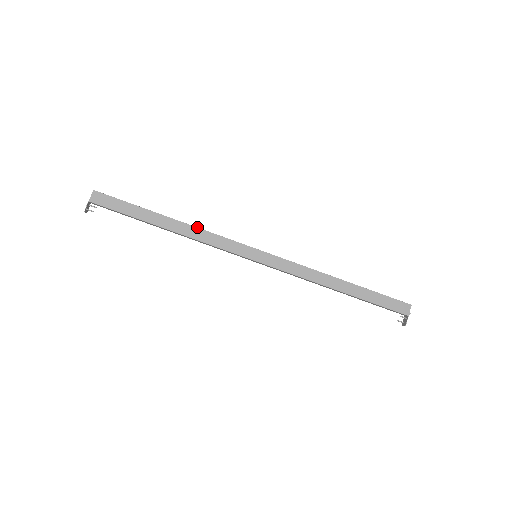
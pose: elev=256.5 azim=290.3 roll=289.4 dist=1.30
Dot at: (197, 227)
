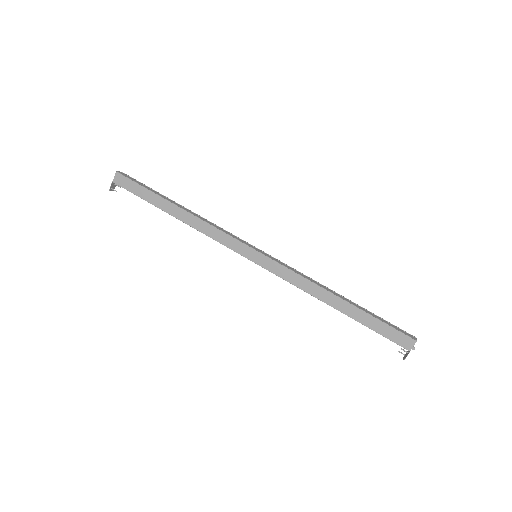
Dot at: (202, 219)
